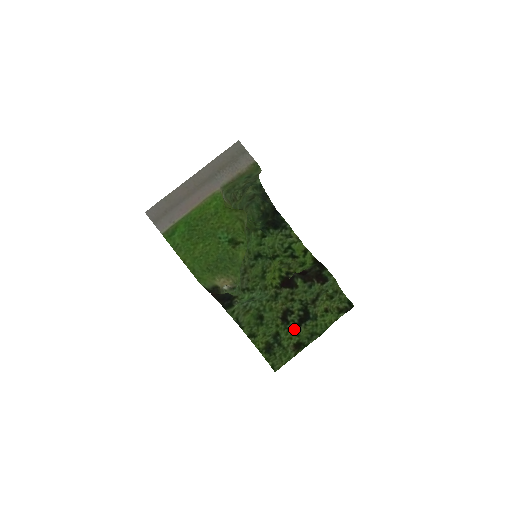
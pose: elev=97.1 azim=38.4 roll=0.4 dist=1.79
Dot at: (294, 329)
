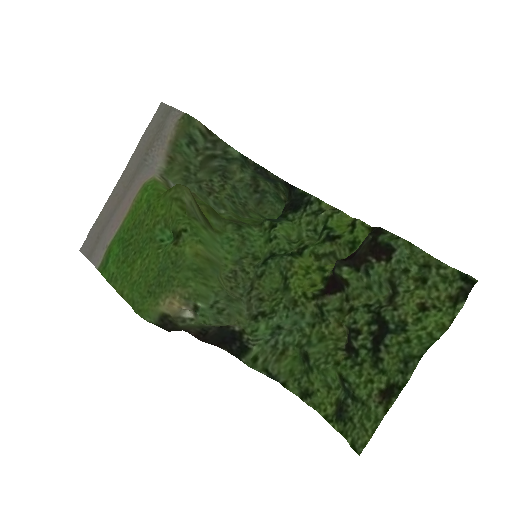
Dot at: (370, 361)
